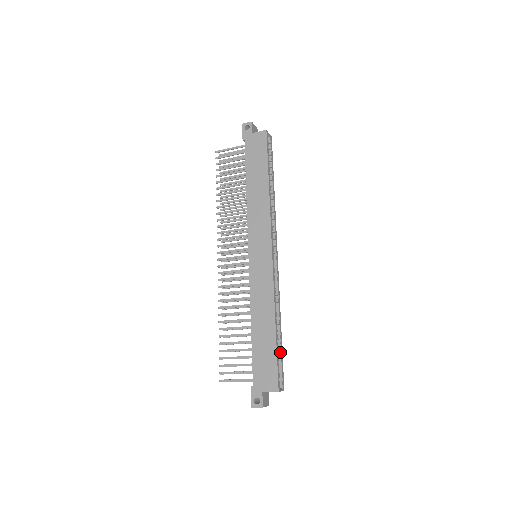
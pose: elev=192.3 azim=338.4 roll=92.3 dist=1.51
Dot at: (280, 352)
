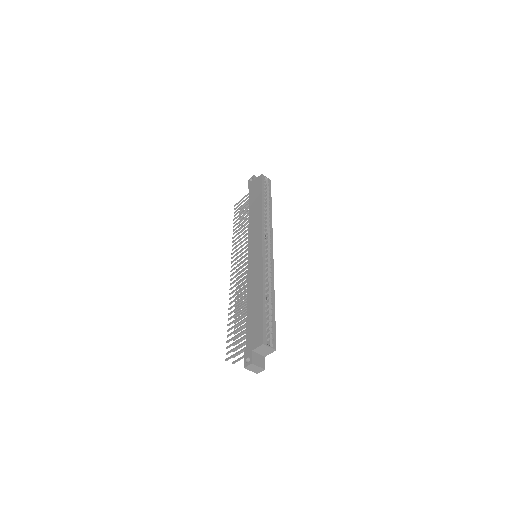
Dot at: (271, 317)
